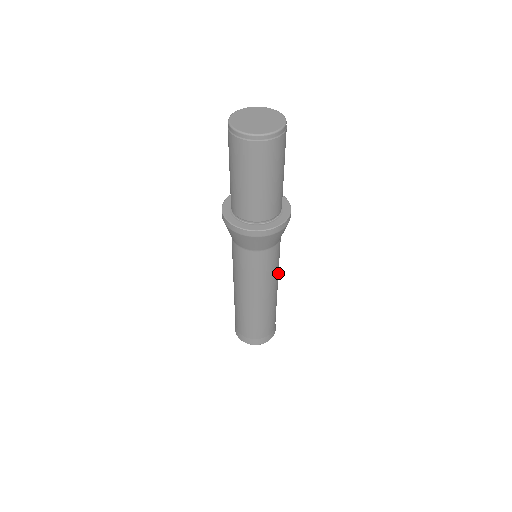
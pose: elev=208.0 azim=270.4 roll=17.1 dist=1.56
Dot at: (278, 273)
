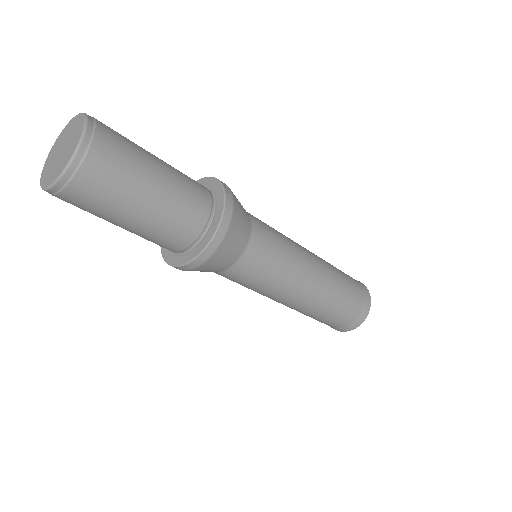
Dot at: (299, 261)
